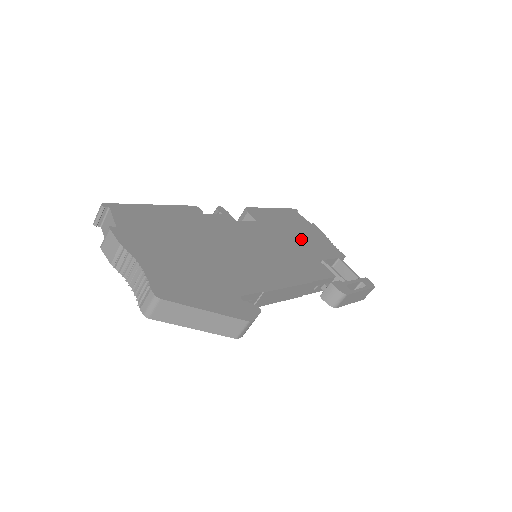
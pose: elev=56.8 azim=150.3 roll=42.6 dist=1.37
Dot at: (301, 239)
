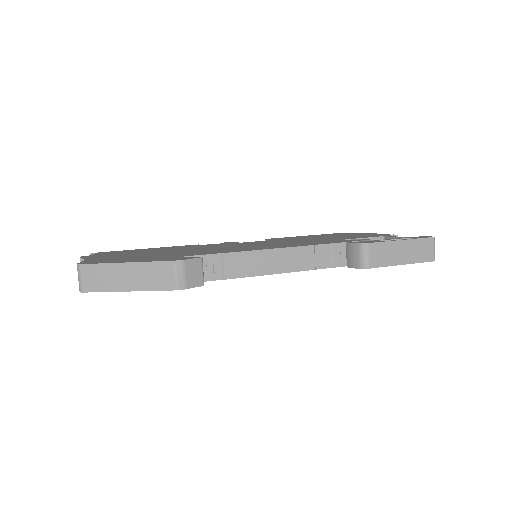
Dot at: occluded
